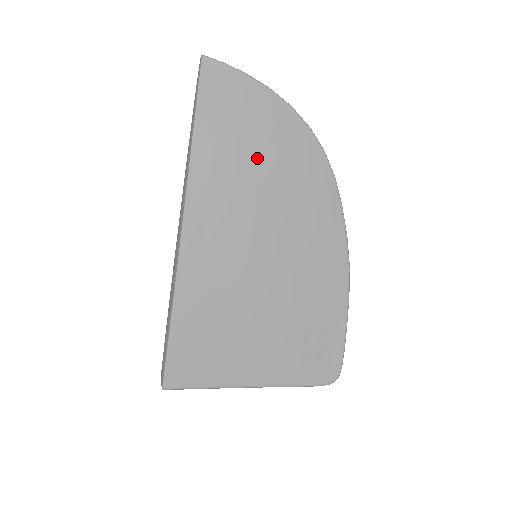
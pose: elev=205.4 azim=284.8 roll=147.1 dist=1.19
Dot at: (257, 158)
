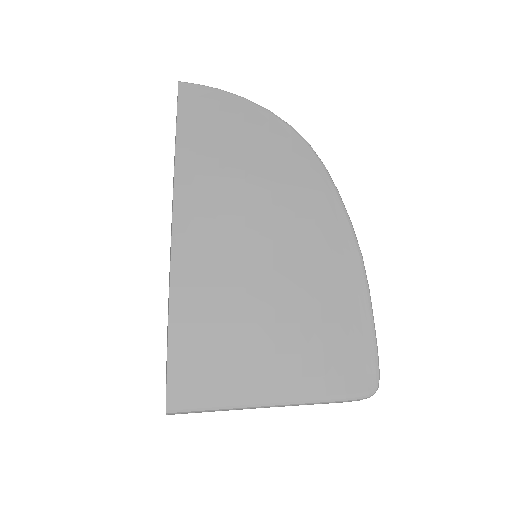
Dot at: (240, 157)
